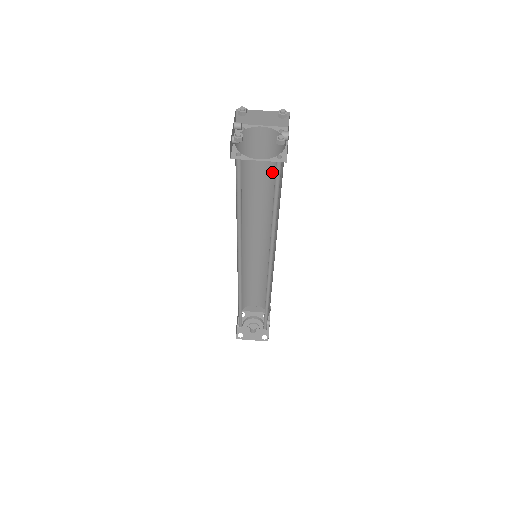
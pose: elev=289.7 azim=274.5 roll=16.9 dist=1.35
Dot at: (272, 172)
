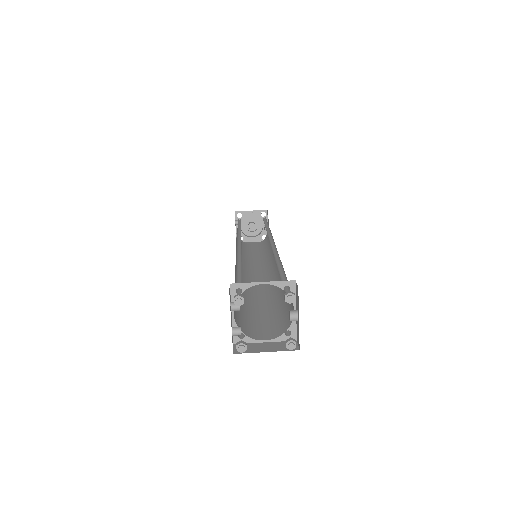
Dot at: occluded
